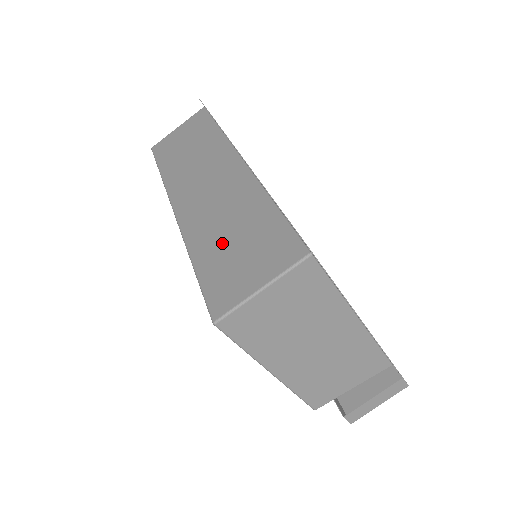
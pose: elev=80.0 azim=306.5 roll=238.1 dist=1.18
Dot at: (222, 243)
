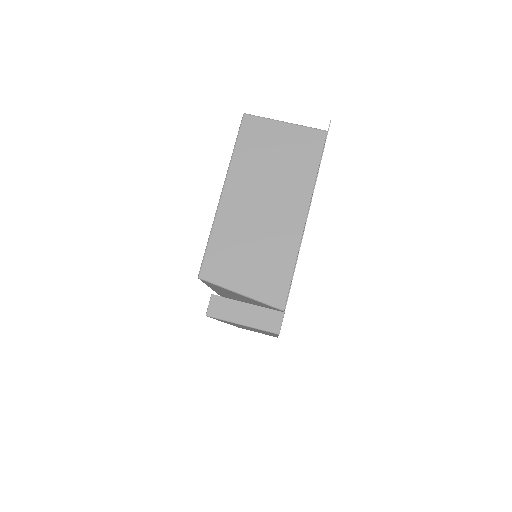
Dot at: occluded
